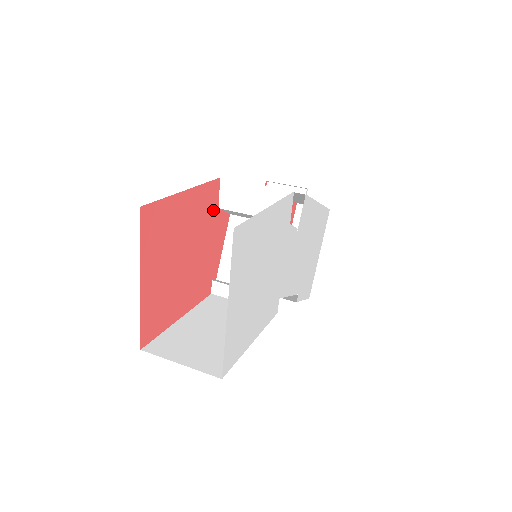
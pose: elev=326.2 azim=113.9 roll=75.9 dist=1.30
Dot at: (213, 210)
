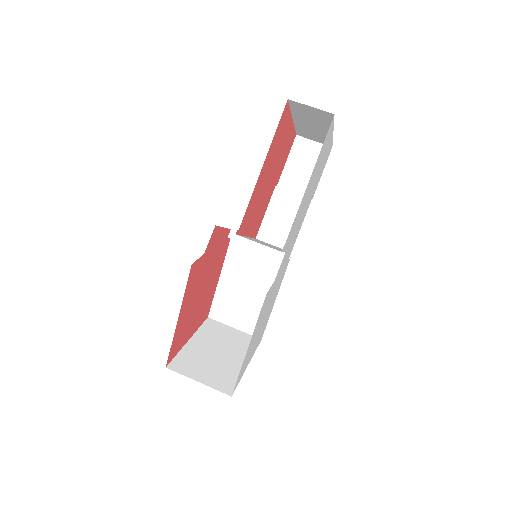
Dot at: (201, 263)
